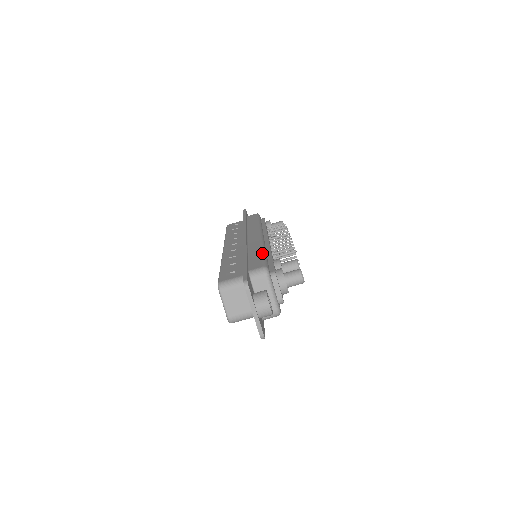
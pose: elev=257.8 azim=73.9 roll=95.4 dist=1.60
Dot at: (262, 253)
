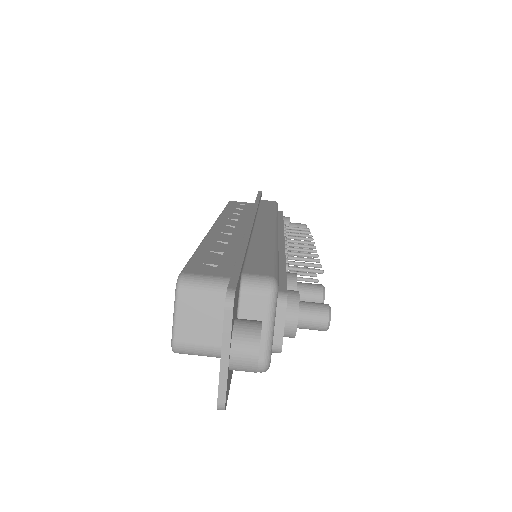
Dot at: (273, 253)
